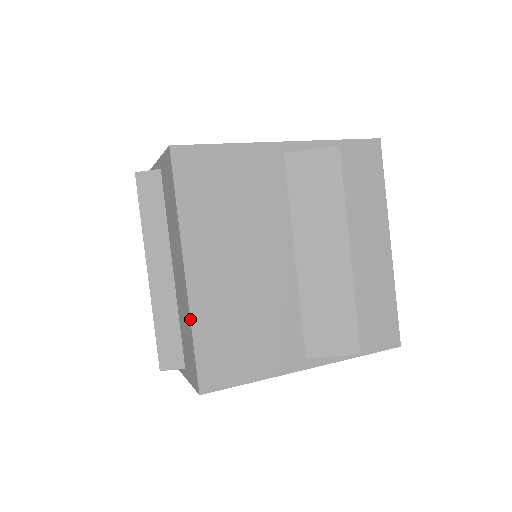
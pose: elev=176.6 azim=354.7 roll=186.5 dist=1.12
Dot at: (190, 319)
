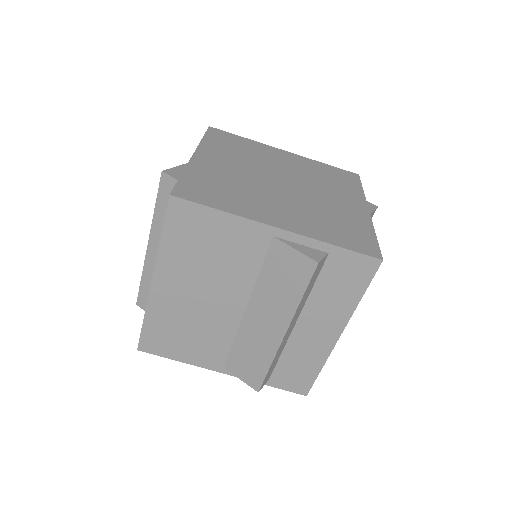
Dot at: occluded
